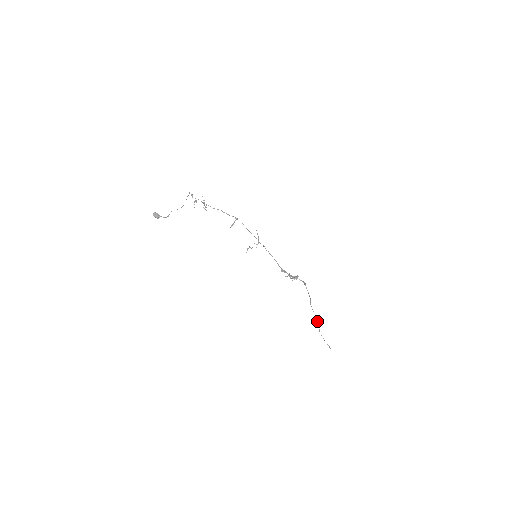
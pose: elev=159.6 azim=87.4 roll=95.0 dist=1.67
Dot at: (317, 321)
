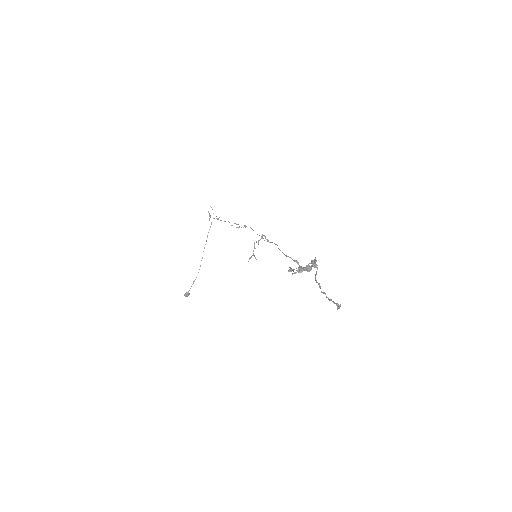
Dot at: (312, 264)
